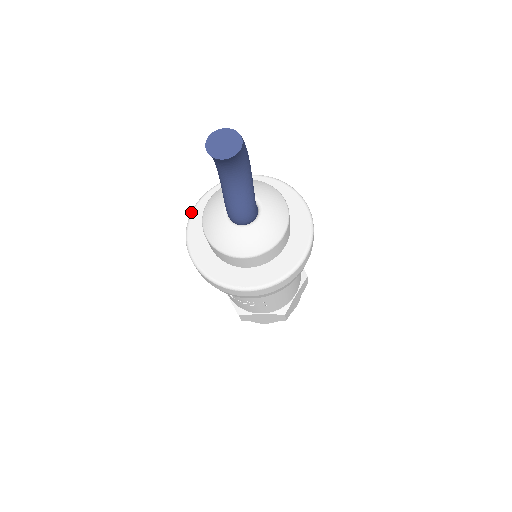
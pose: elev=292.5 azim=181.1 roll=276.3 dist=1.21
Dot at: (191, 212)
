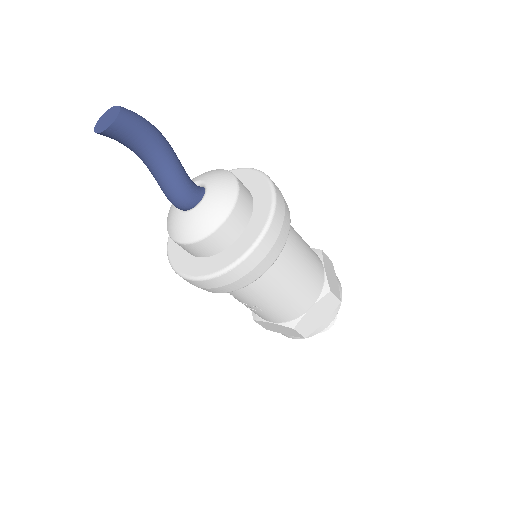
Dot at: occluded
